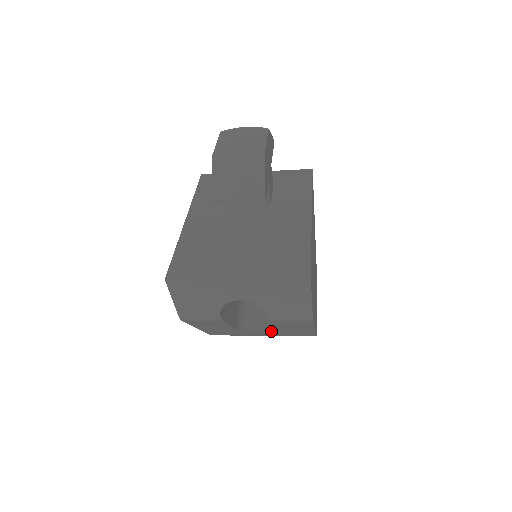
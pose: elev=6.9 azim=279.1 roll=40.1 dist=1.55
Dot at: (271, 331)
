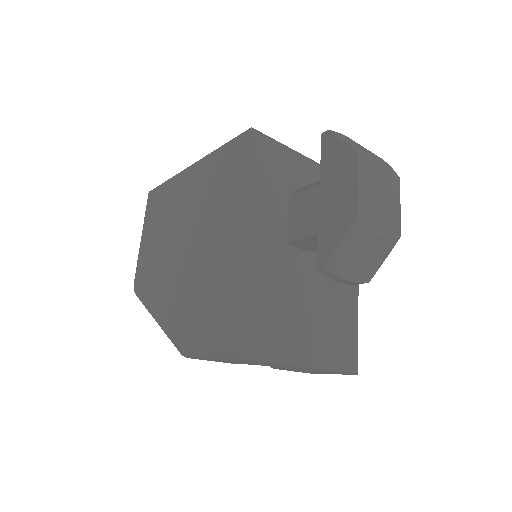
Dot at: occluded
